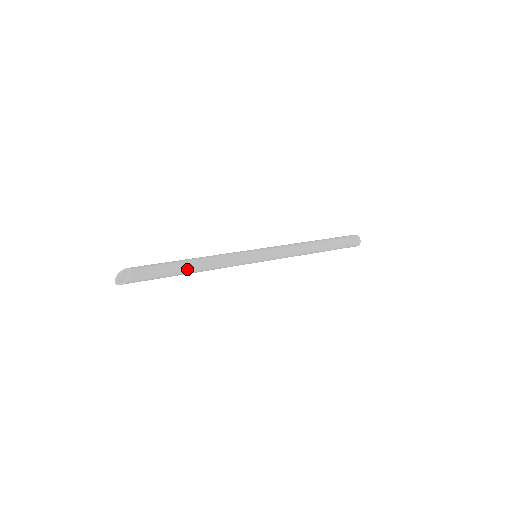
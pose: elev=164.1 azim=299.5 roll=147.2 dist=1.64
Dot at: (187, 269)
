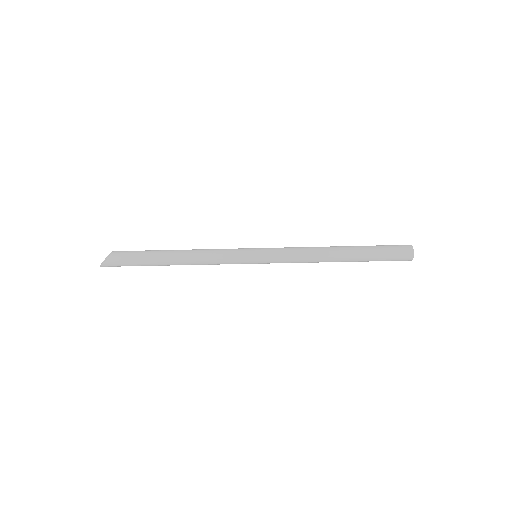
Dot at: (167, 258)
